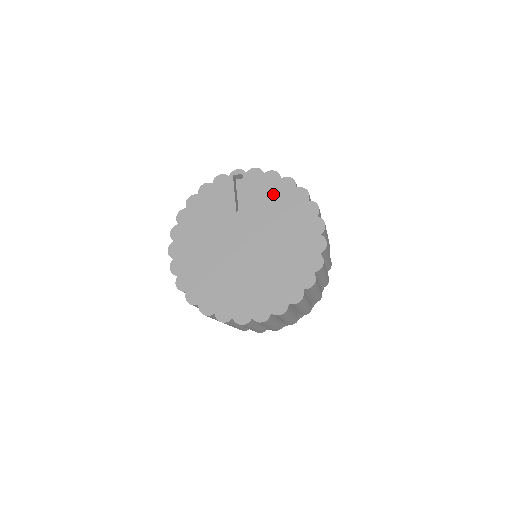
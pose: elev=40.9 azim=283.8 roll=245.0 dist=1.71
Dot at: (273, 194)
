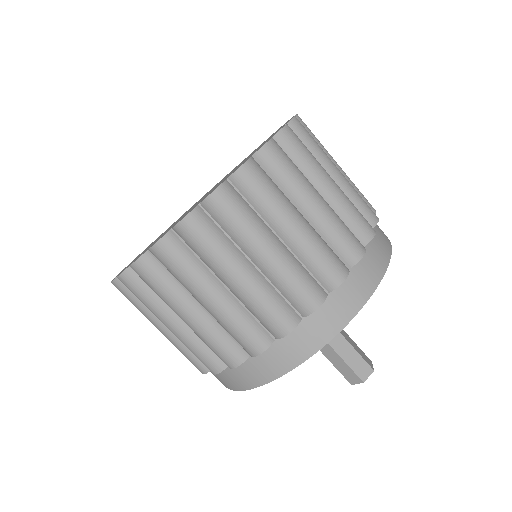
Dot at: occluded
